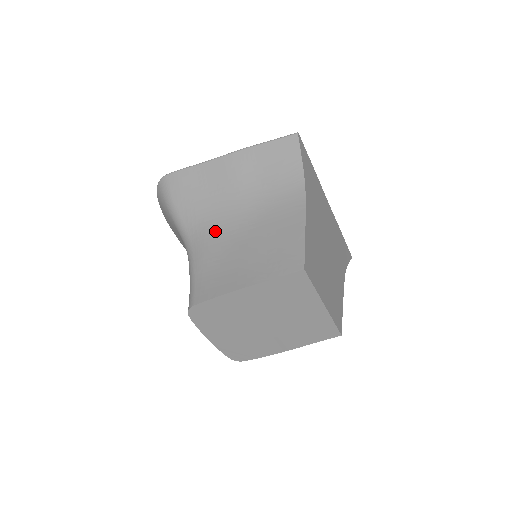
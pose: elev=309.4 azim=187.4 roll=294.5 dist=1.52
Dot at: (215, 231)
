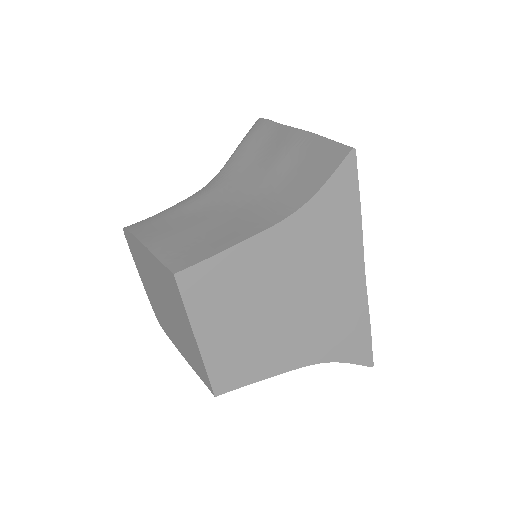
Dot at: (219, 191)
